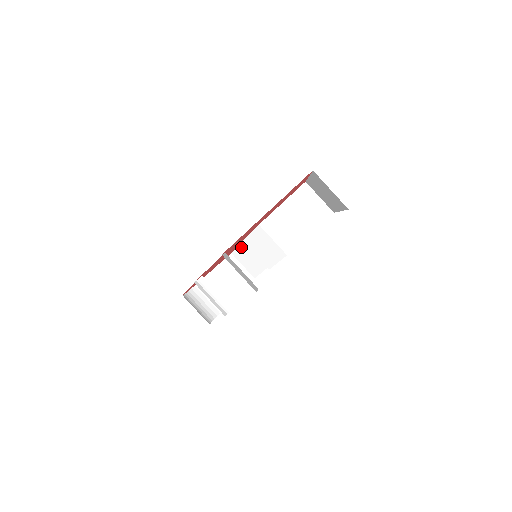
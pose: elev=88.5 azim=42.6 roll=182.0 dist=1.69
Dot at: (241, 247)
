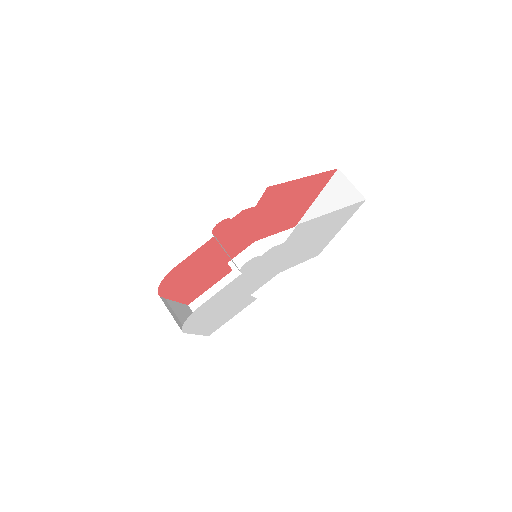
Dot at: (205, 295)
